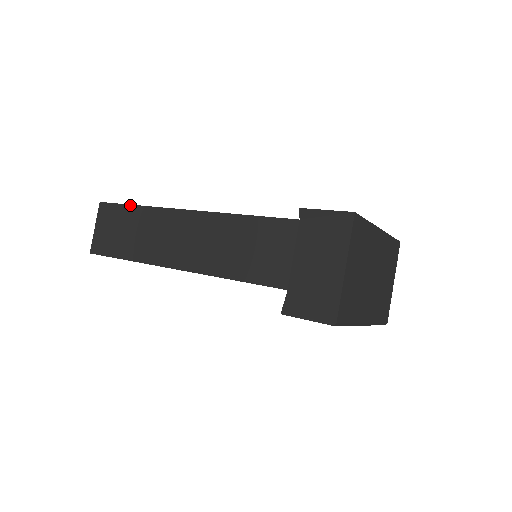
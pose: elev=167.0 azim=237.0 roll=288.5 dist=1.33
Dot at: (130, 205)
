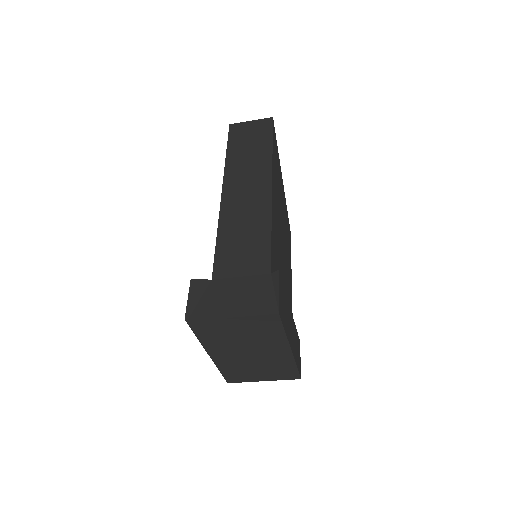
Dot at: (272, 141)
